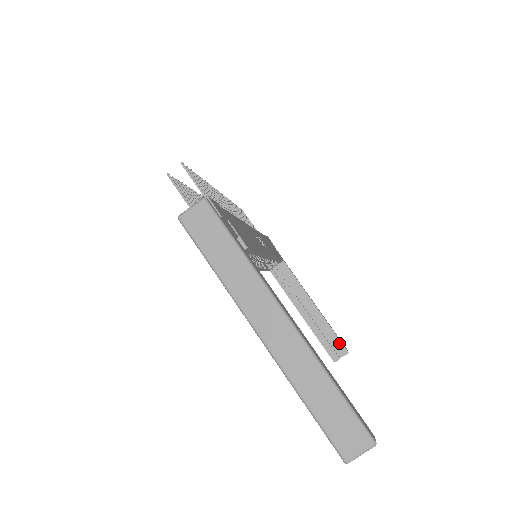
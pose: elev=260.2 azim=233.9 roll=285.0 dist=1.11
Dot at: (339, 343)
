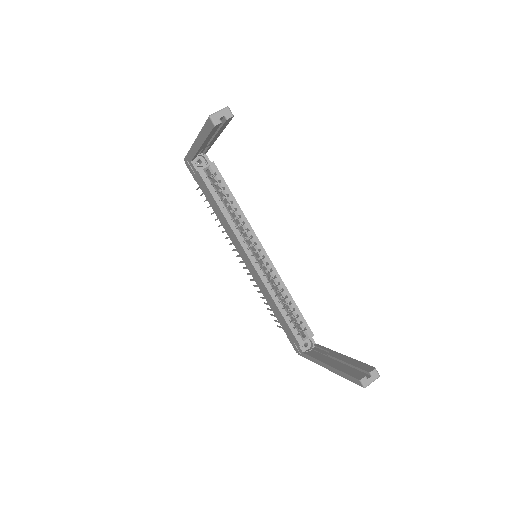
Dot at: (365, 366)
